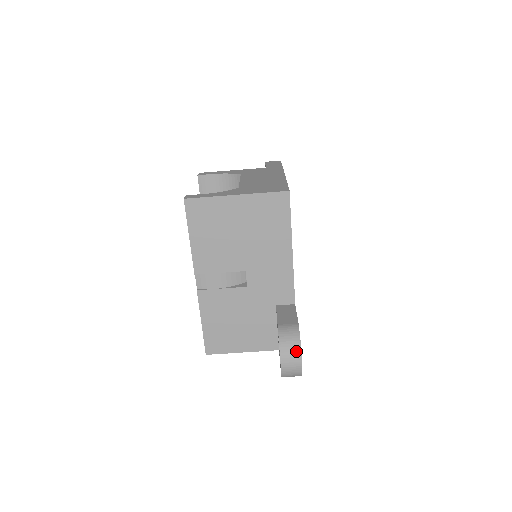
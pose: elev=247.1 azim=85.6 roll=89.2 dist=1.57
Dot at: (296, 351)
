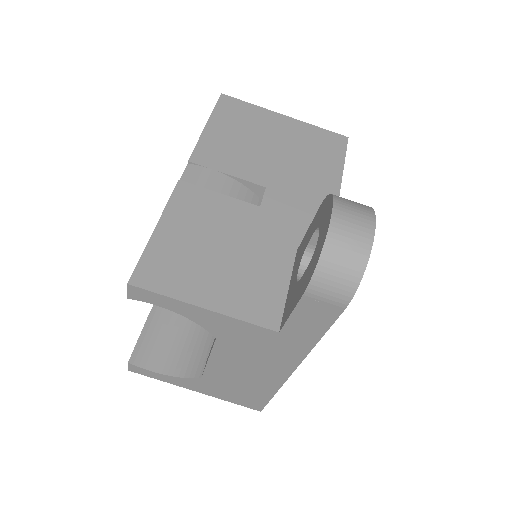
Dot at: (364, 207)
